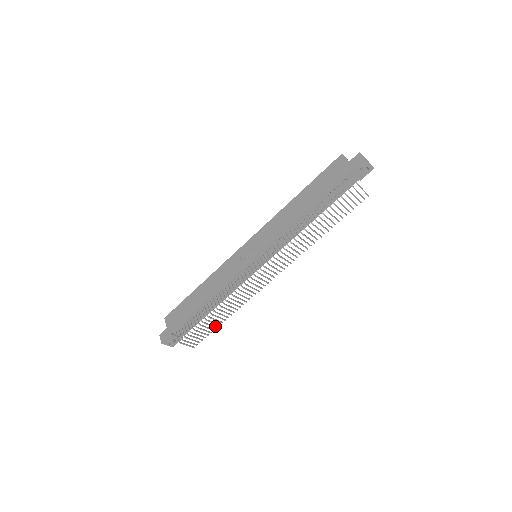
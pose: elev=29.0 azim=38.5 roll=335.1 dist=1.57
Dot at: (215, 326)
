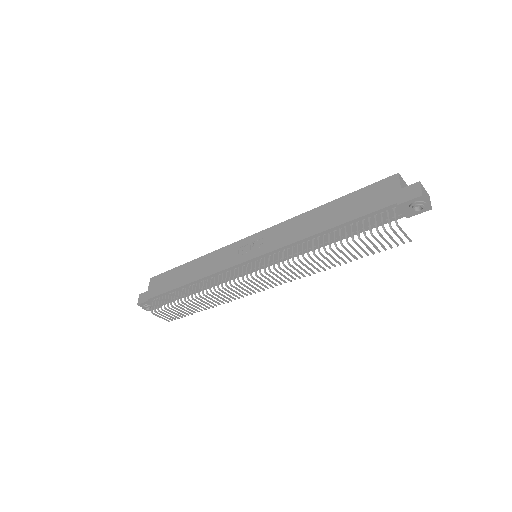
Dot at: occluded
